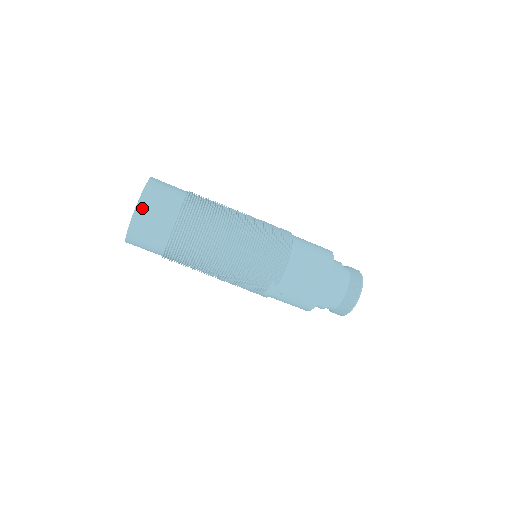
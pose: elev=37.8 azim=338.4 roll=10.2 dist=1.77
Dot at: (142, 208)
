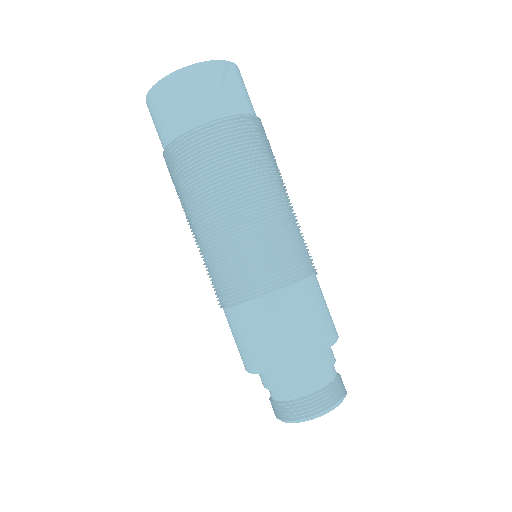
Dot at: (153, 97)
